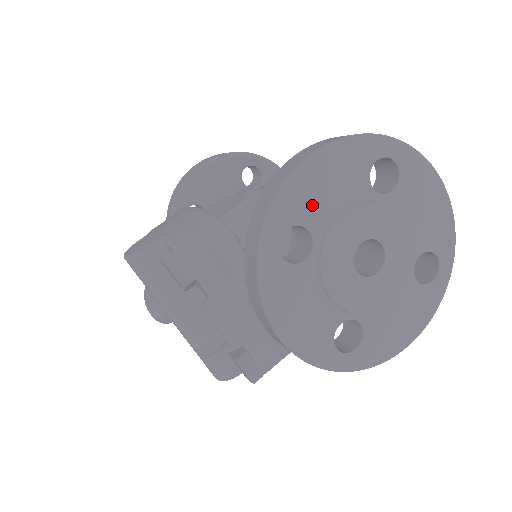
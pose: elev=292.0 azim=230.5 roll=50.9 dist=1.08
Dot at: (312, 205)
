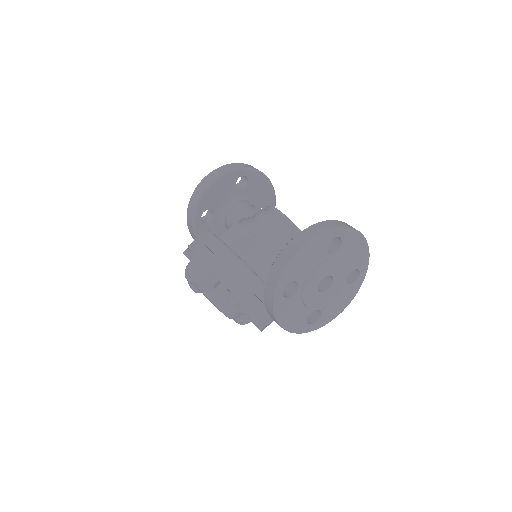
Dot at: (299, 271)
